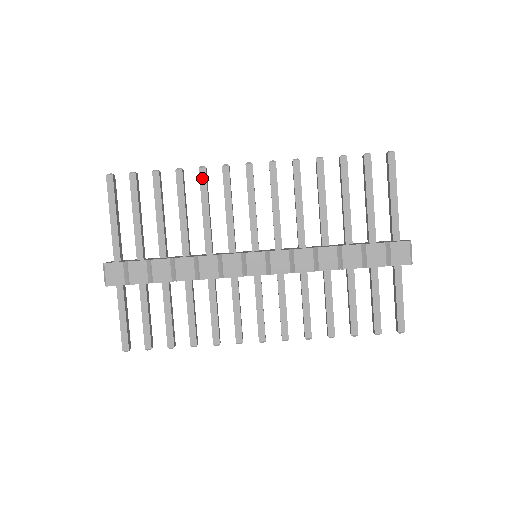
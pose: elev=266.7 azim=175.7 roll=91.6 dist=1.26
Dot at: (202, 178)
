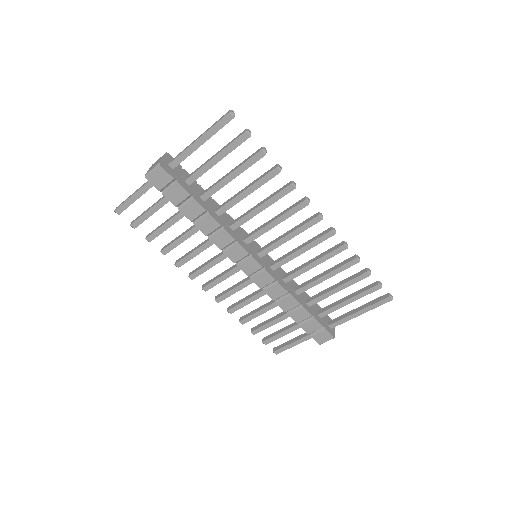
Dot at: (285, 191)
